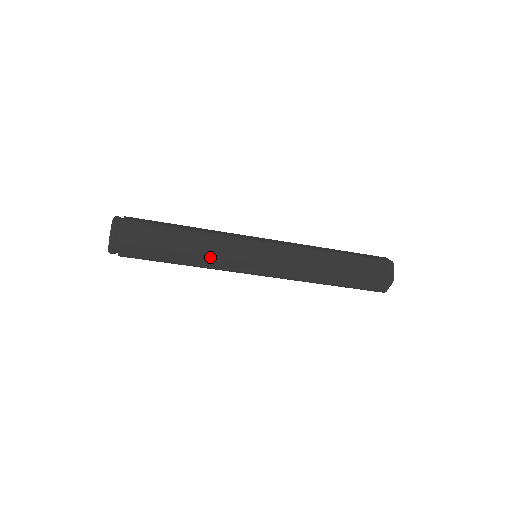
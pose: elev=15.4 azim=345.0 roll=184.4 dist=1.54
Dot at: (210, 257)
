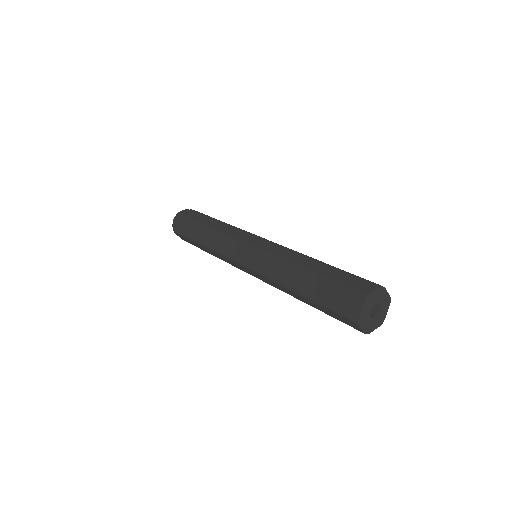
Dot at: (217, 235)
